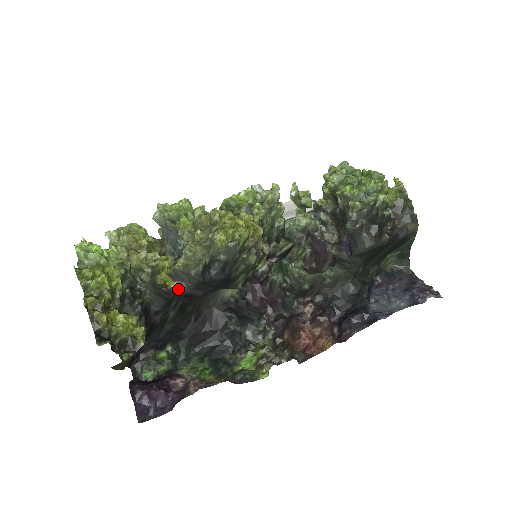
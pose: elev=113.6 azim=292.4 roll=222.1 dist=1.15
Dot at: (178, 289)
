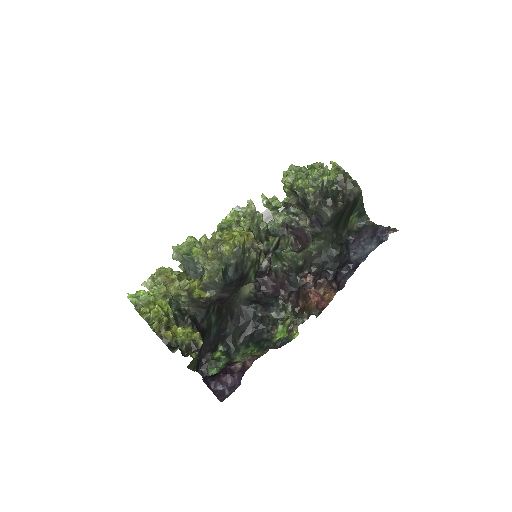
Dot at: (211, 296)
